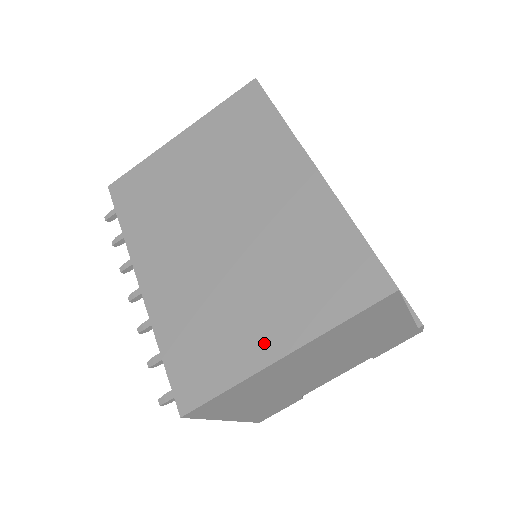
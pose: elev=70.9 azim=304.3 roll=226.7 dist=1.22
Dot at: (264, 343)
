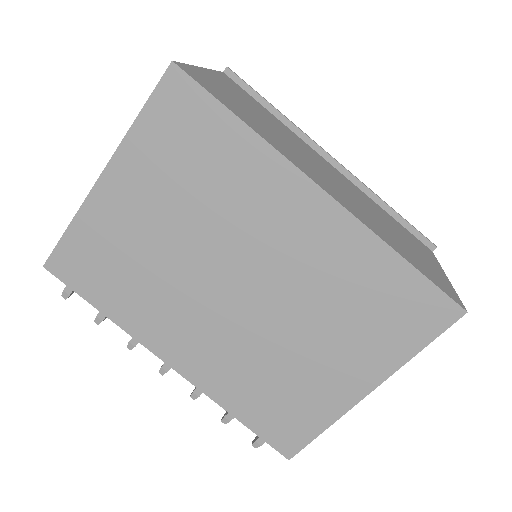
Dot at: (344, 388)
